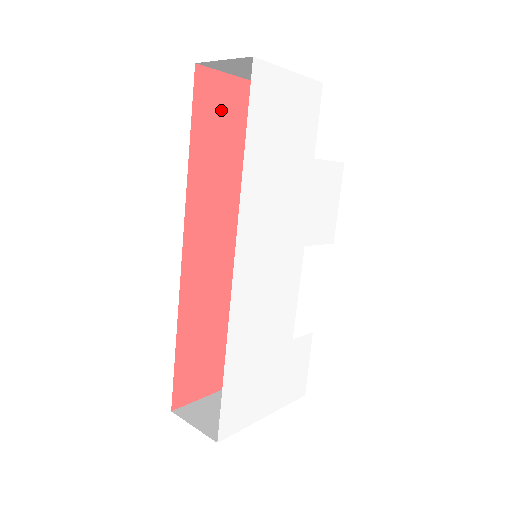
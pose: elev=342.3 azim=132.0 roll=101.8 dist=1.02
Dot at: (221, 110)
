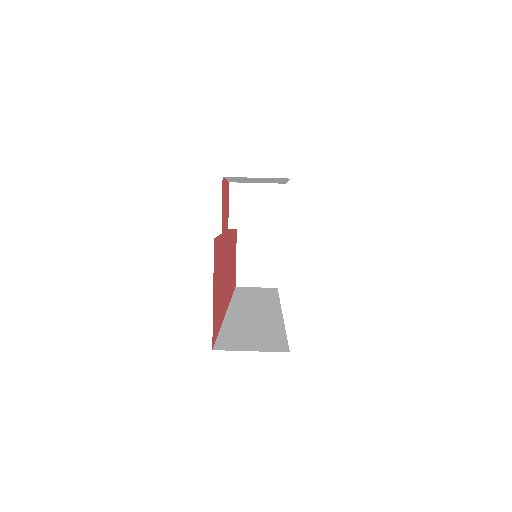
Dot at: (216, 303)
